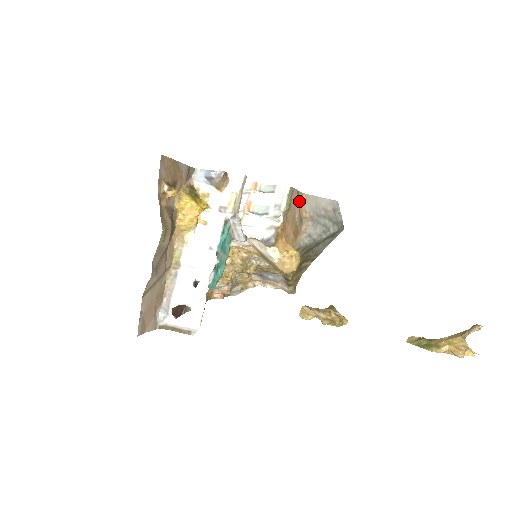
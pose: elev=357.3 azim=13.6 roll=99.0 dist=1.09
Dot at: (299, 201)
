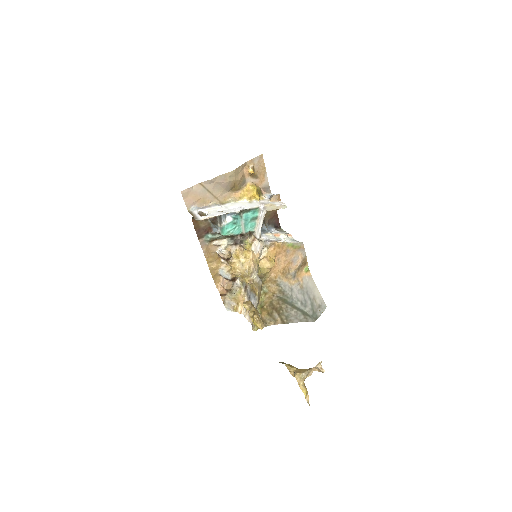
Dot at: (304, 269)
